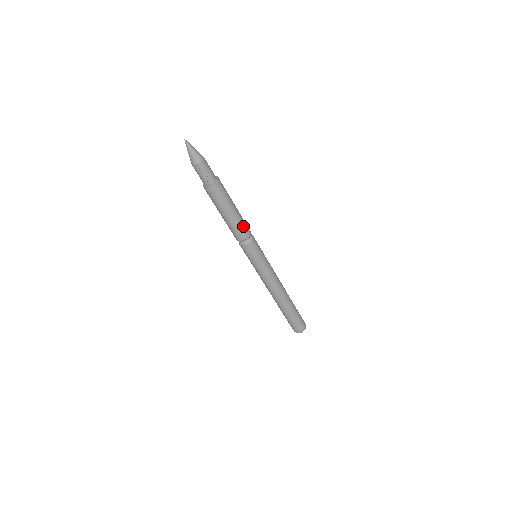
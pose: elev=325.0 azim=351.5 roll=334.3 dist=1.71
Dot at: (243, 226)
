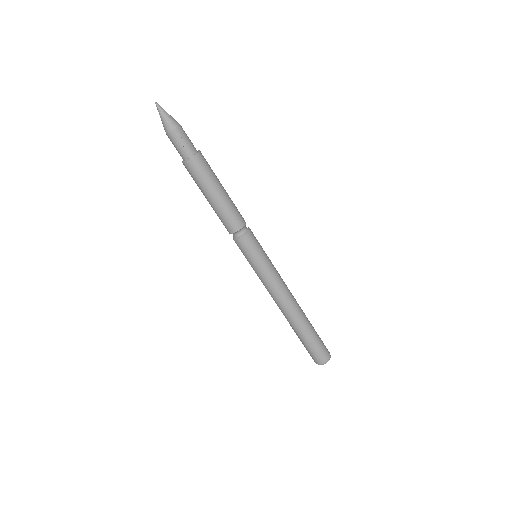
Dot at: (236, 212)
